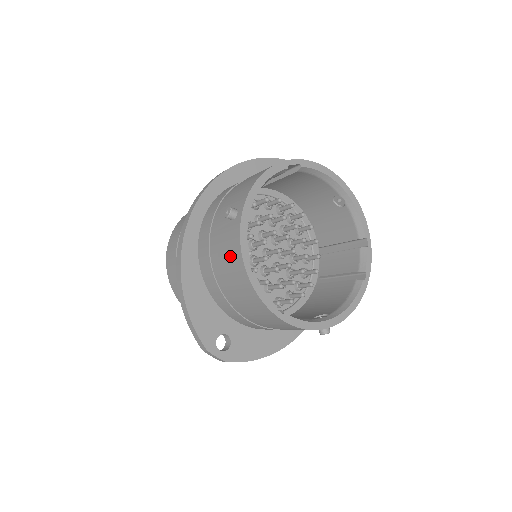
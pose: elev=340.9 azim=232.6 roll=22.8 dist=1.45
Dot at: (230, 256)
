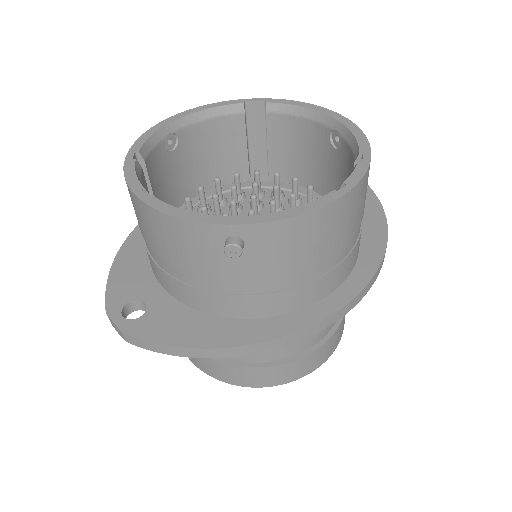
Dot at: occluded
